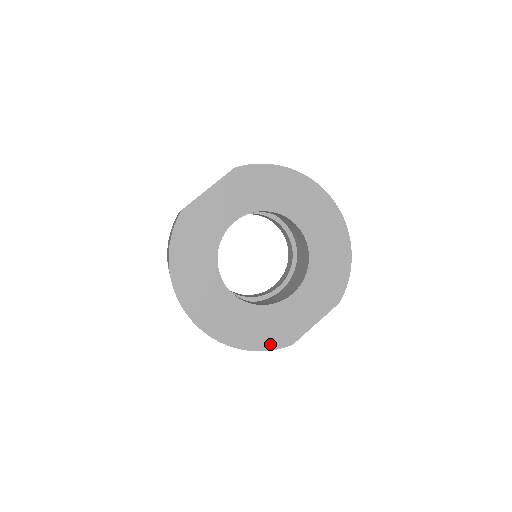
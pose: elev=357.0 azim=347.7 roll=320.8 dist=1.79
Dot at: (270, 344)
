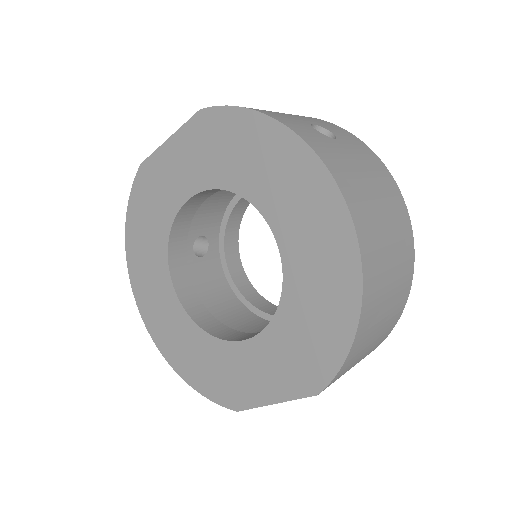
Dot at: (211, 391)
